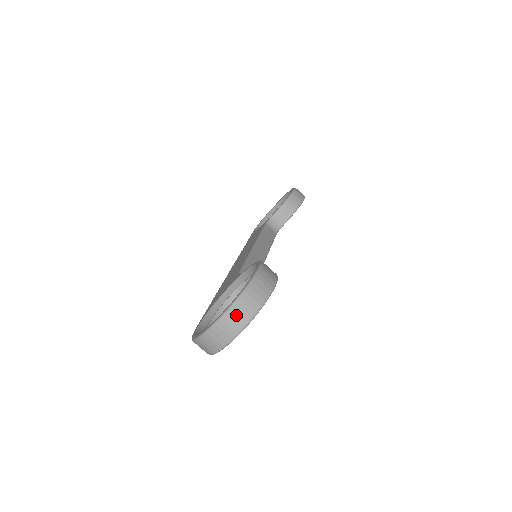
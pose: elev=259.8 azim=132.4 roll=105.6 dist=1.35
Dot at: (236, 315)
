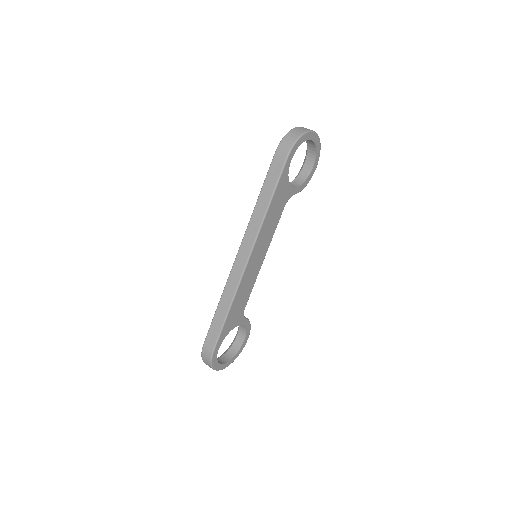
Dot at: occluded
